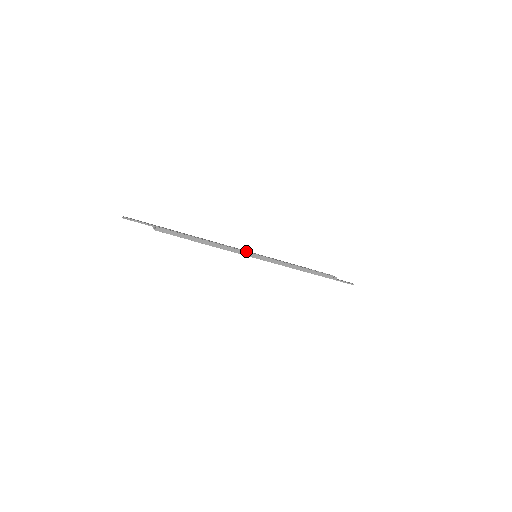
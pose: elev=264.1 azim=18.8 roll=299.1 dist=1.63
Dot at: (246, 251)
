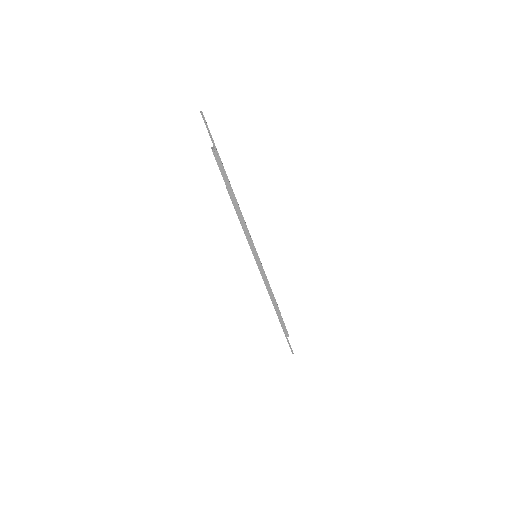
Dot at: occluded
